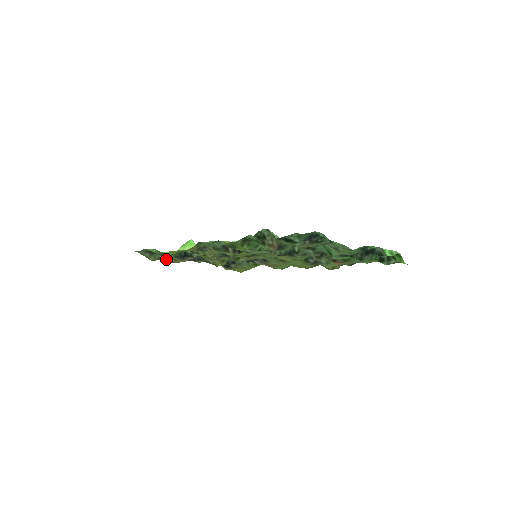
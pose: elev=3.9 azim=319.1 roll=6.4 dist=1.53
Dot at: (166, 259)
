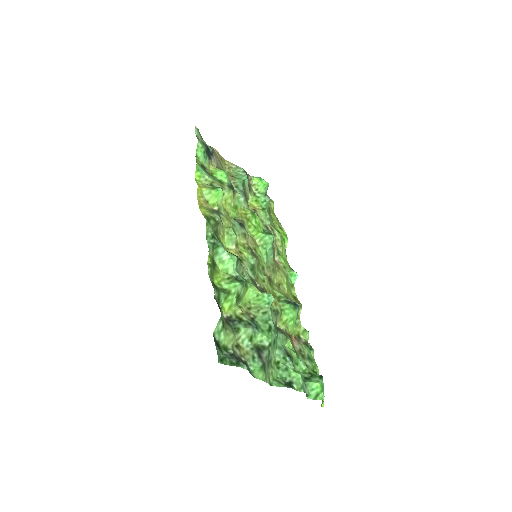
Dot at: (217, 154)
